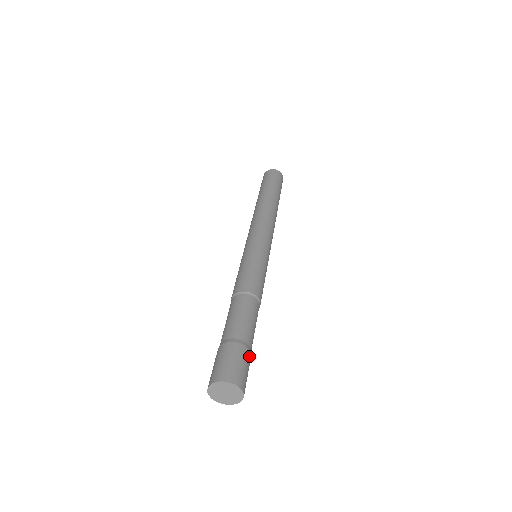
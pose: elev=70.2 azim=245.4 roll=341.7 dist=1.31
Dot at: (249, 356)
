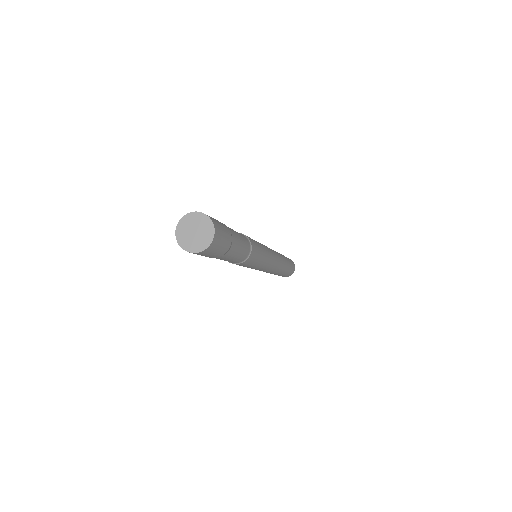
Dot at: (225, 250)
